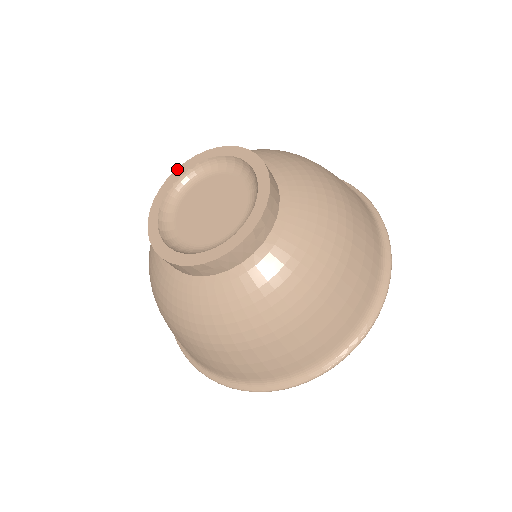
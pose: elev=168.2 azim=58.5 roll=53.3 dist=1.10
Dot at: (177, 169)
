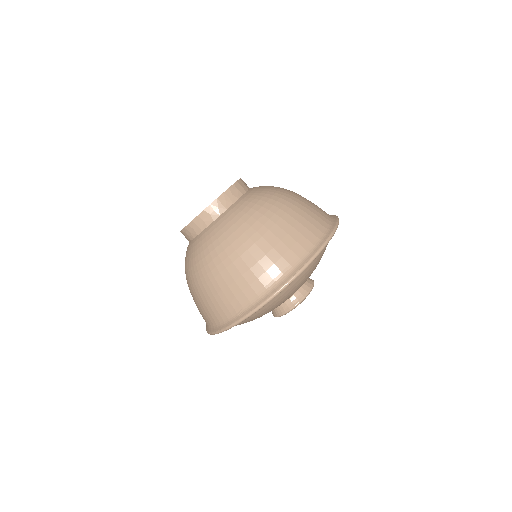
Dot at: occluded
